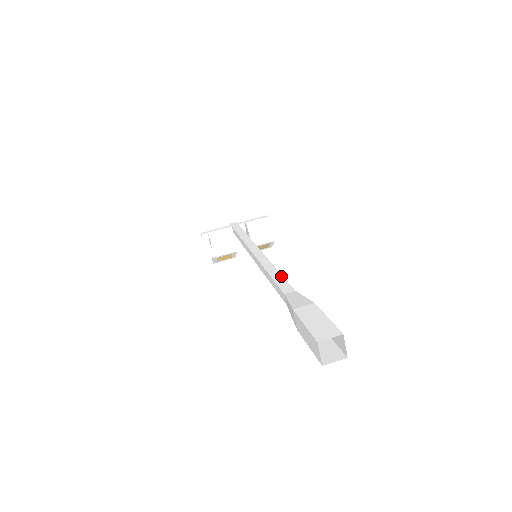
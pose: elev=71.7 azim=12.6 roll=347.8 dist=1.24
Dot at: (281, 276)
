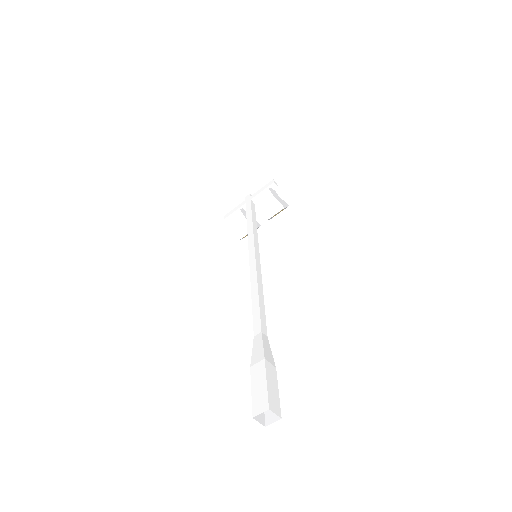
Dot at: (258, 306)
